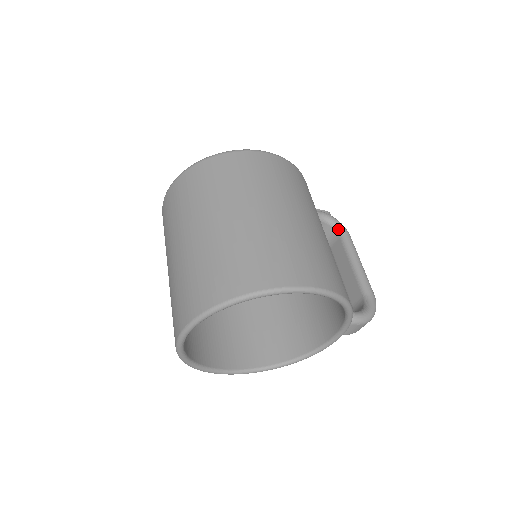
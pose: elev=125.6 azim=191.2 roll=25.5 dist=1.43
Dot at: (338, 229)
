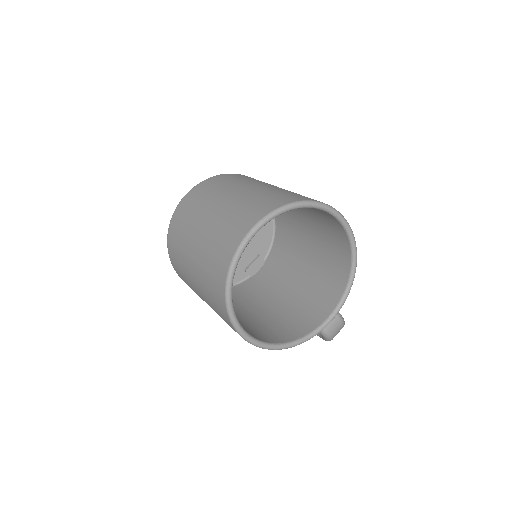
Dot at: occluded
